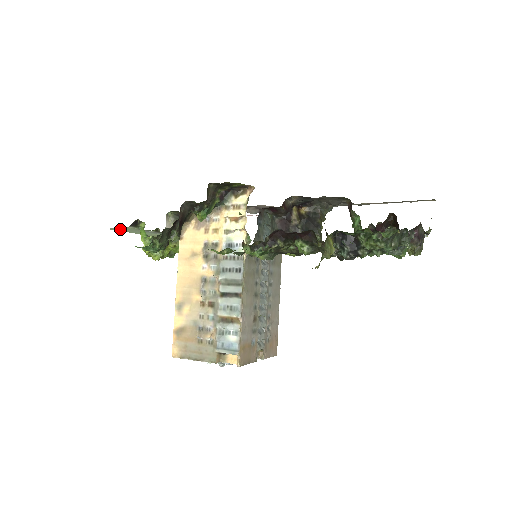
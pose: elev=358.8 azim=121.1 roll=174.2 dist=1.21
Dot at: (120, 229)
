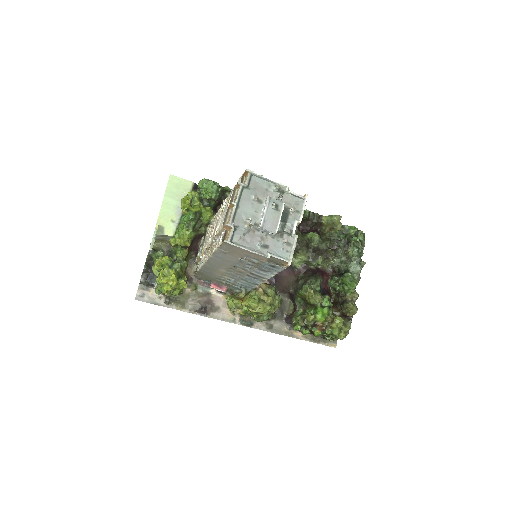
Dot at: (174, 184)
